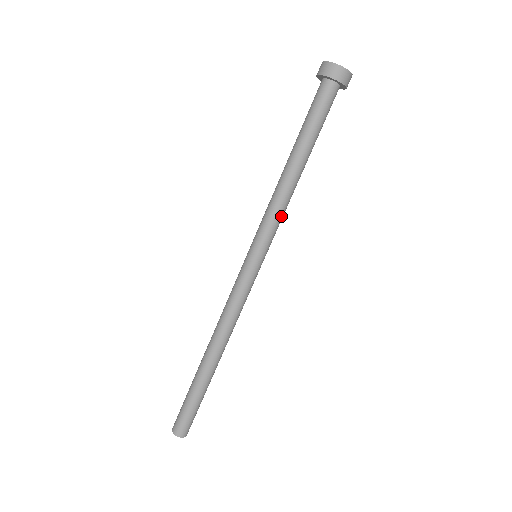
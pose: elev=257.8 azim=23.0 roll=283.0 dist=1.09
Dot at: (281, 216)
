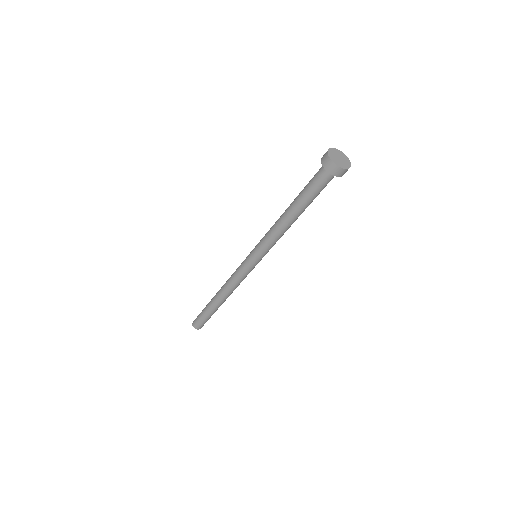
Dot at: occluded
